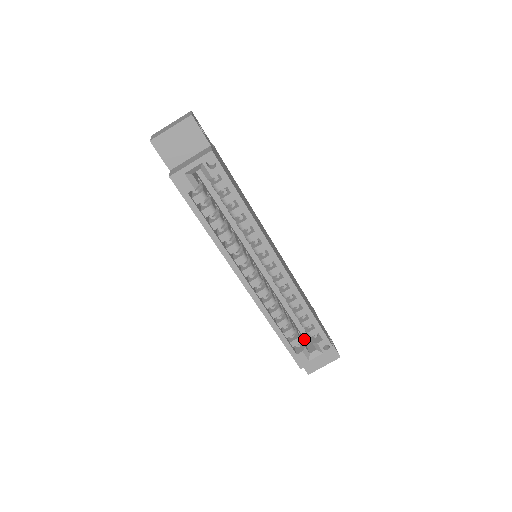
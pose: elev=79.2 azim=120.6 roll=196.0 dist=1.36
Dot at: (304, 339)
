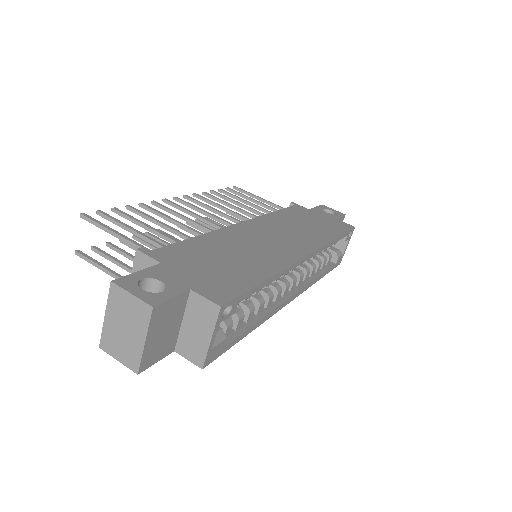
Dot at: occluded
